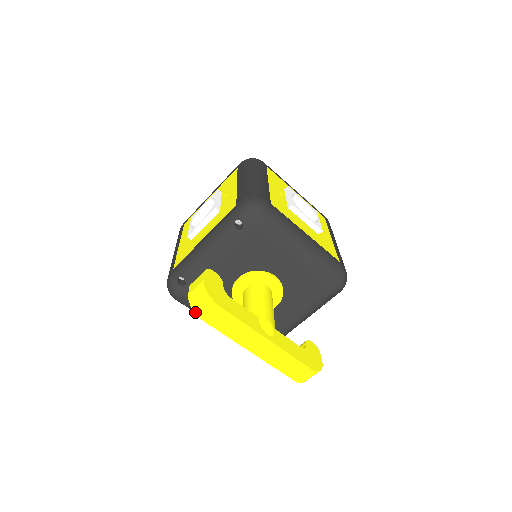
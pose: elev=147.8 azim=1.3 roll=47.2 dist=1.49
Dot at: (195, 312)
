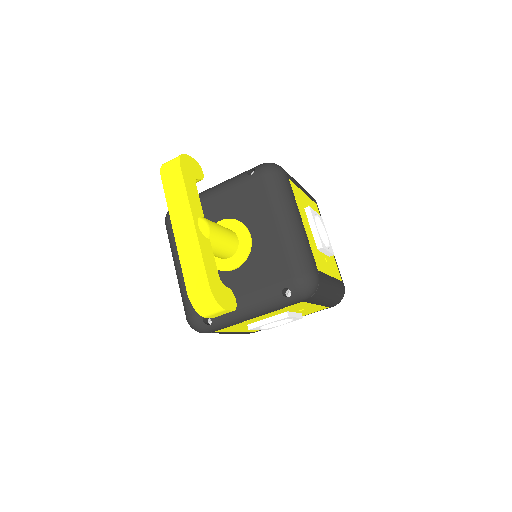
Dot at: (161, 167)
